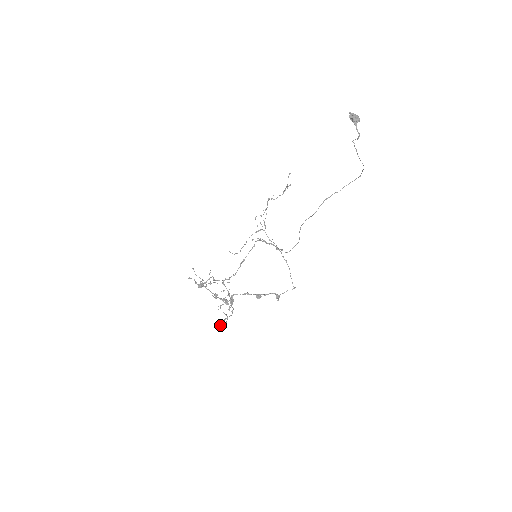
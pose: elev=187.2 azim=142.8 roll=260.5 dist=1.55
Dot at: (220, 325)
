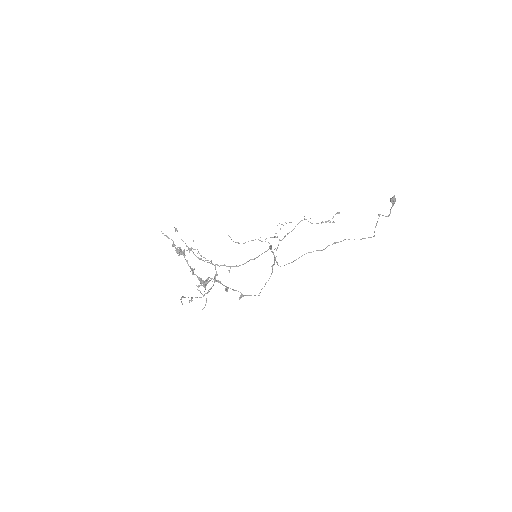
Dot at: (181, 301)
